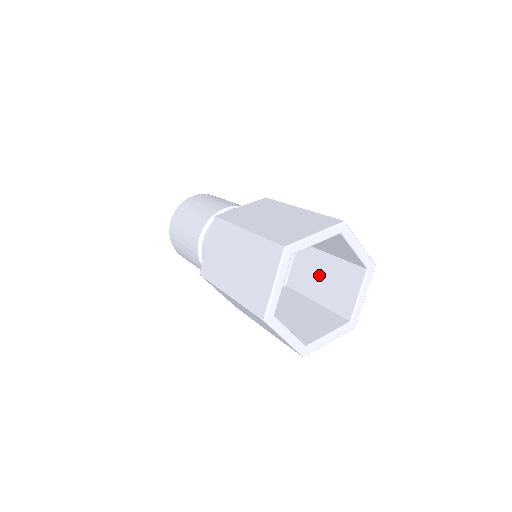
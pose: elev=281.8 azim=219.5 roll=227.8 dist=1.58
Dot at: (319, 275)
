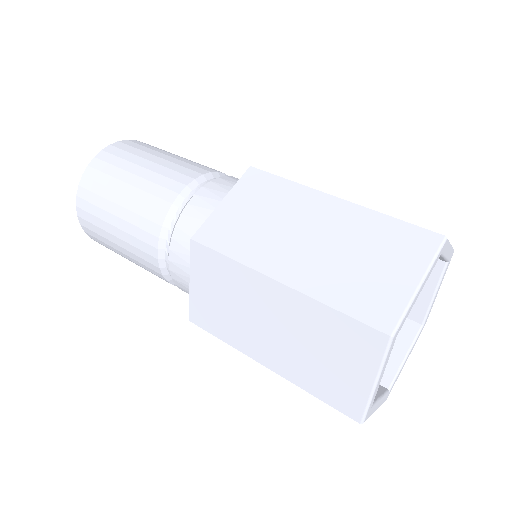
Dot at: occluded
